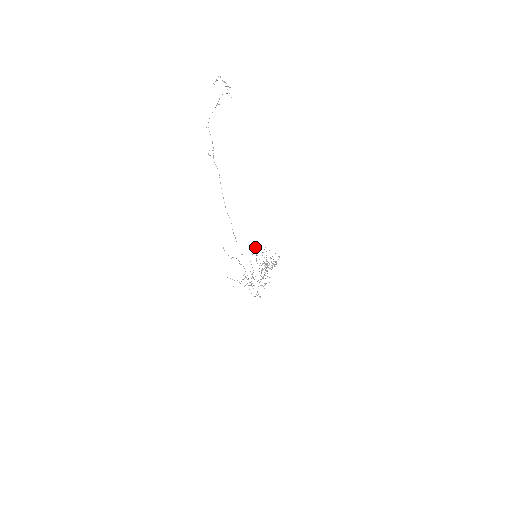
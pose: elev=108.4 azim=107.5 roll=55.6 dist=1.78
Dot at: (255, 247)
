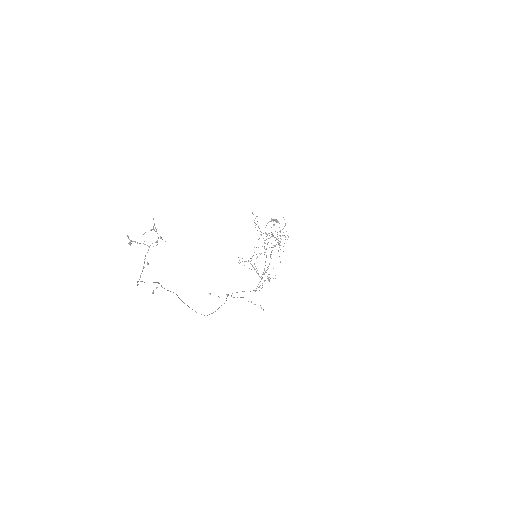
Dot at: (257, 221)
